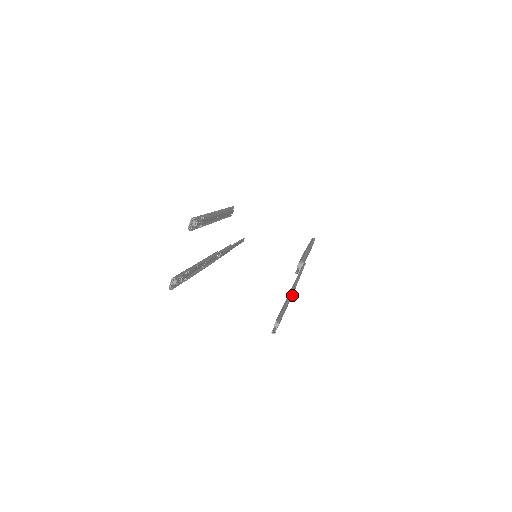
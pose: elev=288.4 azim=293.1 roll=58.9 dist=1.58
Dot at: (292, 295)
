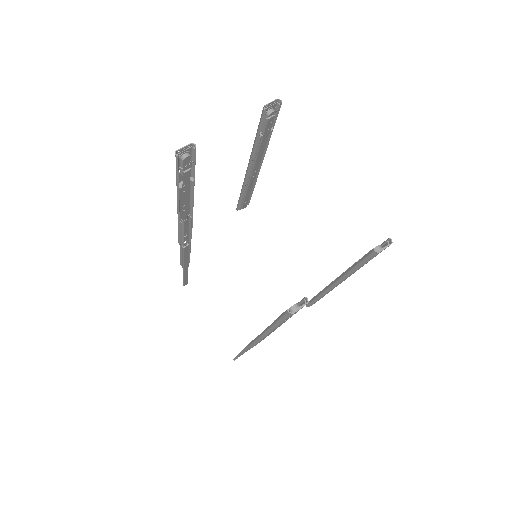
Dot at: (260, 341)
